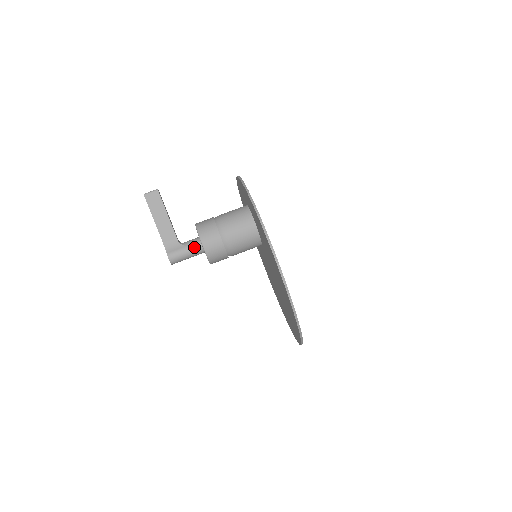
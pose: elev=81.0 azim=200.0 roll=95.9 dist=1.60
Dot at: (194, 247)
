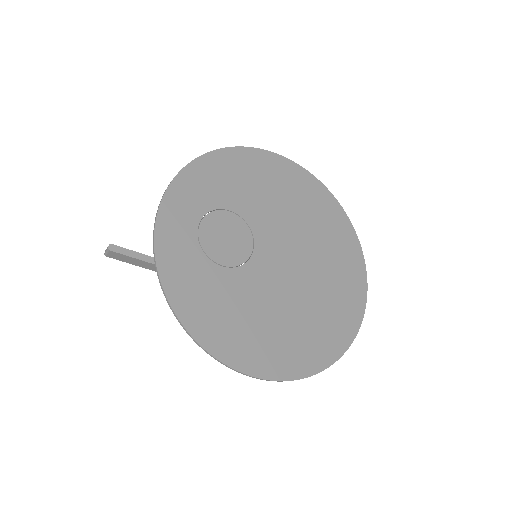
Dot at: occluded
